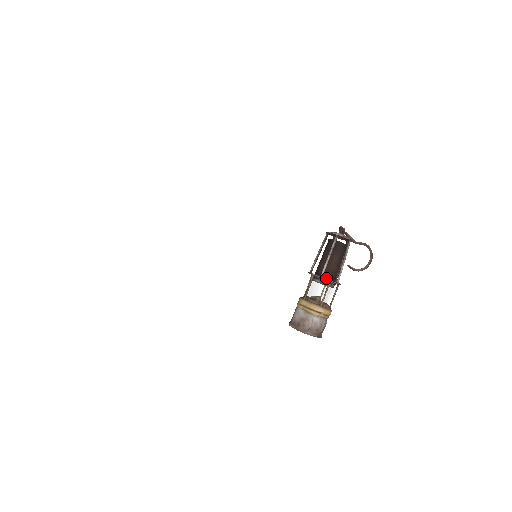
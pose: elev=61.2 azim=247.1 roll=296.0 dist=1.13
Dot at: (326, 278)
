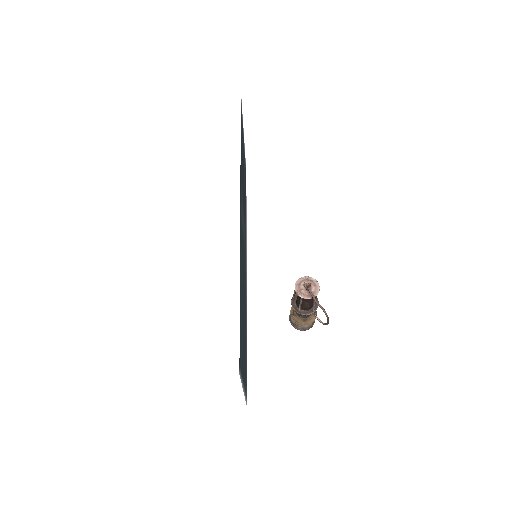
Dot at: (303, 310)
